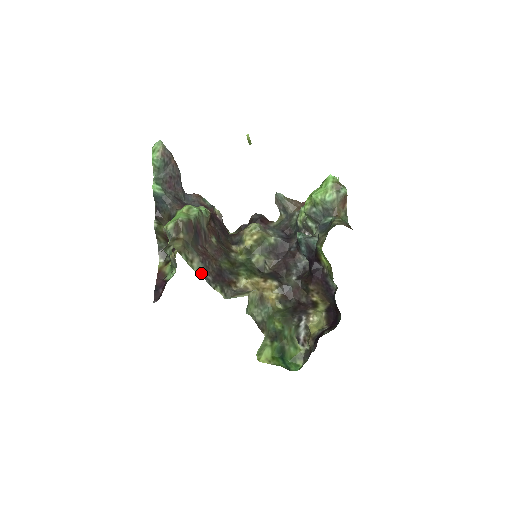
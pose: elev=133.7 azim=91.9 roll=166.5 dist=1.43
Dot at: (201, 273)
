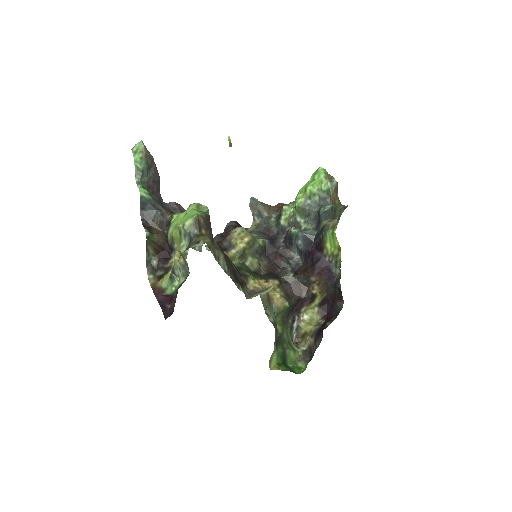
Dot at: (226, 271)
